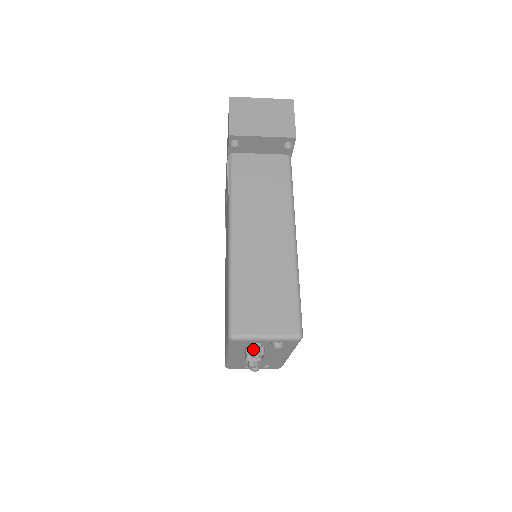
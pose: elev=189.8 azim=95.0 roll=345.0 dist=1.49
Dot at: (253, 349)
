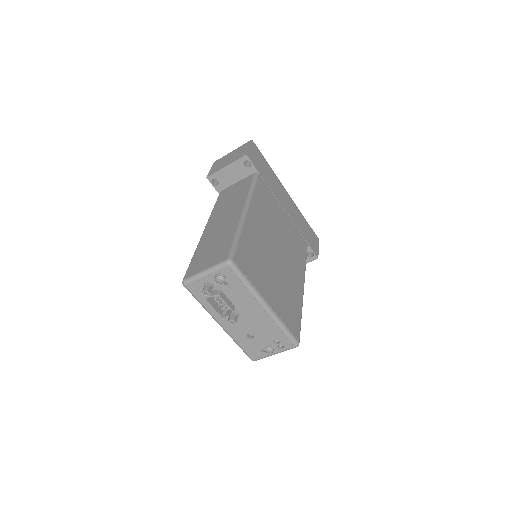
Dot at: (203, 289)
